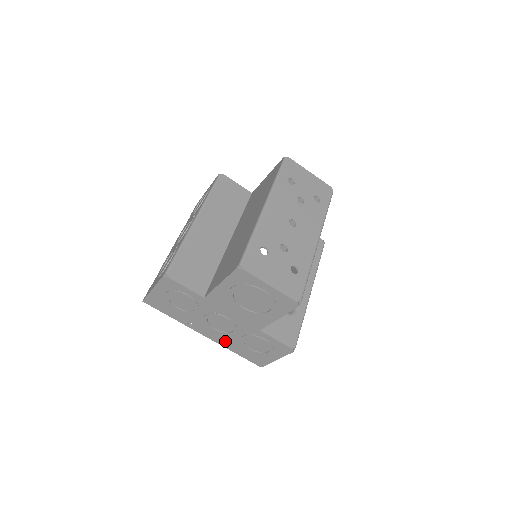
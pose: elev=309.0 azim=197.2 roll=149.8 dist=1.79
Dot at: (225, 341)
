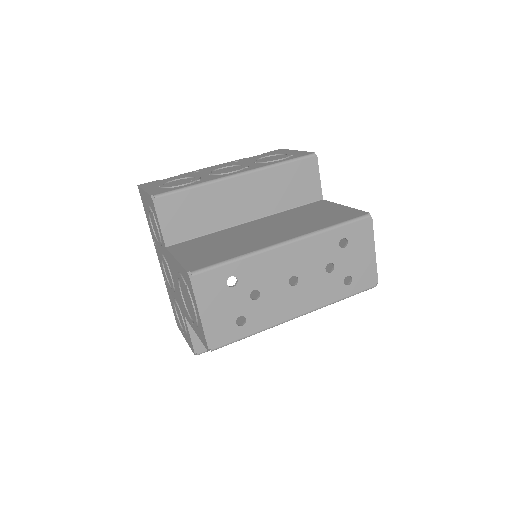
Dot at: (167, 283)
